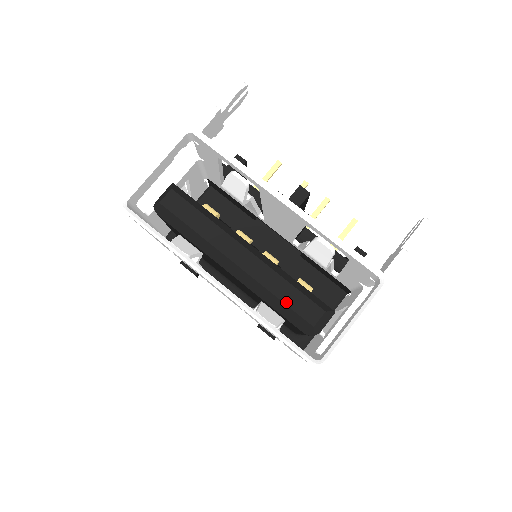
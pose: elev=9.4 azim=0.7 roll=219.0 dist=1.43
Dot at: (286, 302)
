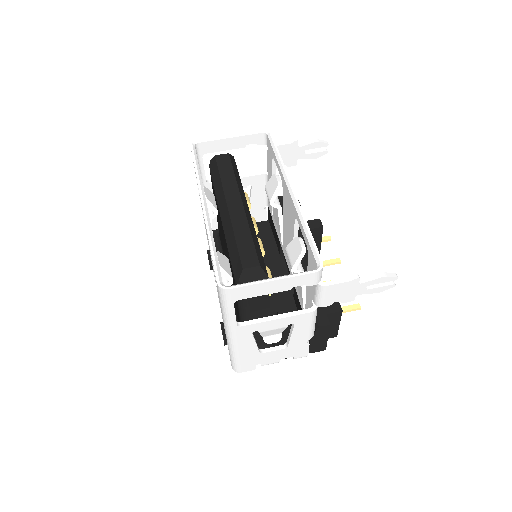
Dot at: (238, 244)
